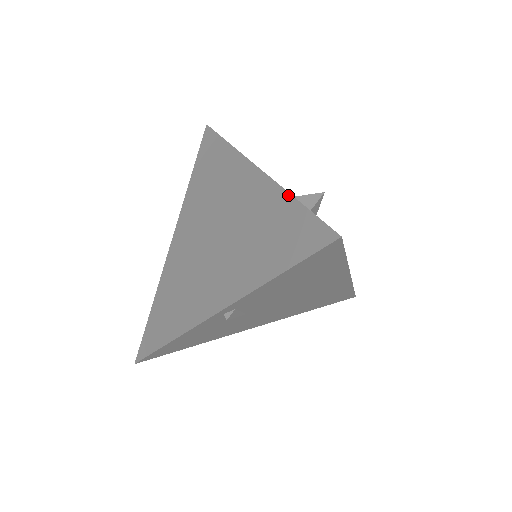
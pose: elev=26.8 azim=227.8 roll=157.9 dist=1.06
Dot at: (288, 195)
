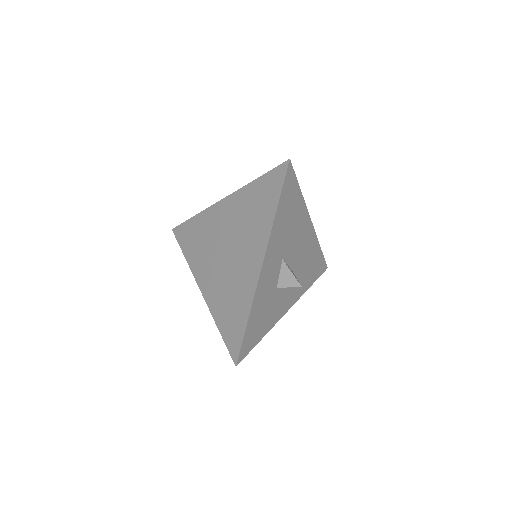
Dot at: (249, 312)
